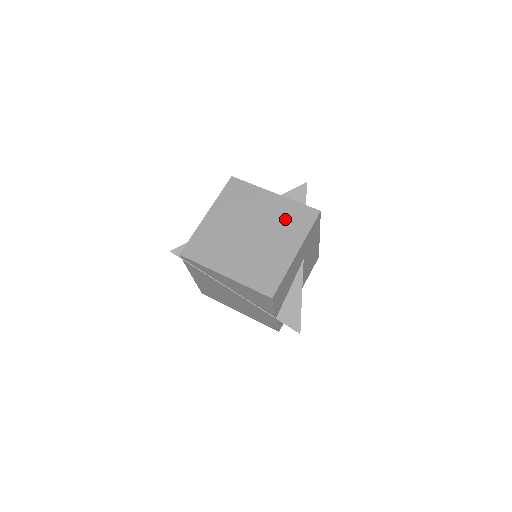
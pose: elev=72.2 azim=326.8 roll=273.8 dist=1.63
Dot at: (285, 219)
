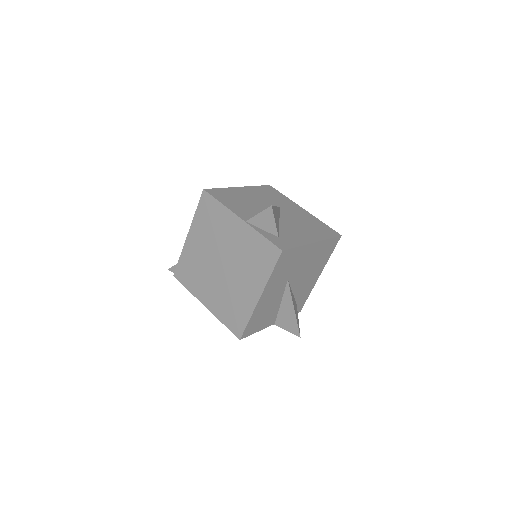
Dot at: (249, 255)
